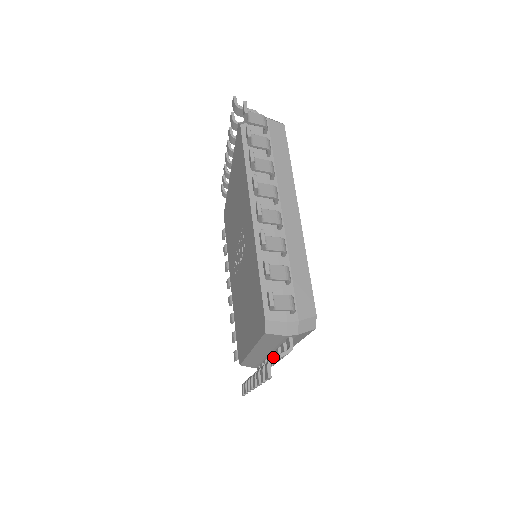
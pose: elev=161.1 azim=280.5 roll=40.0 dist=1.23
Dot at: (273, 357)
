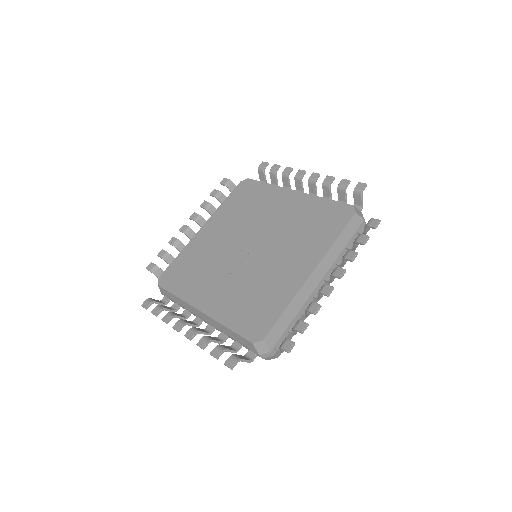
Dot at: (370, 220)
